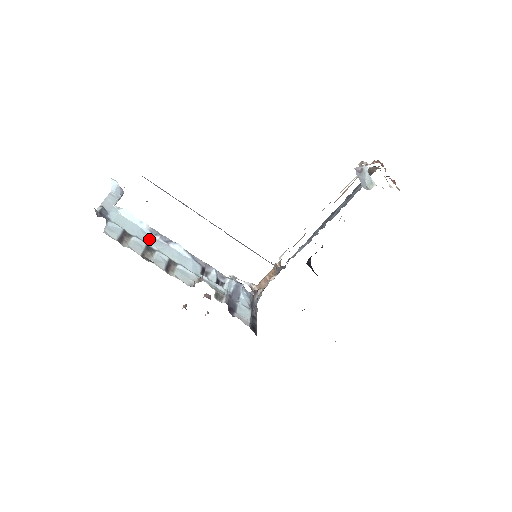
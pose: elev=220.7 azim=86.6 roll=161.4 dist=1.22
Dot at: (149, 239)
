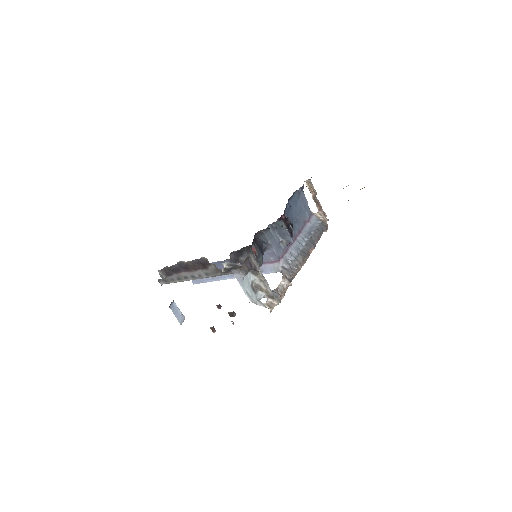
Dot at: occluded
